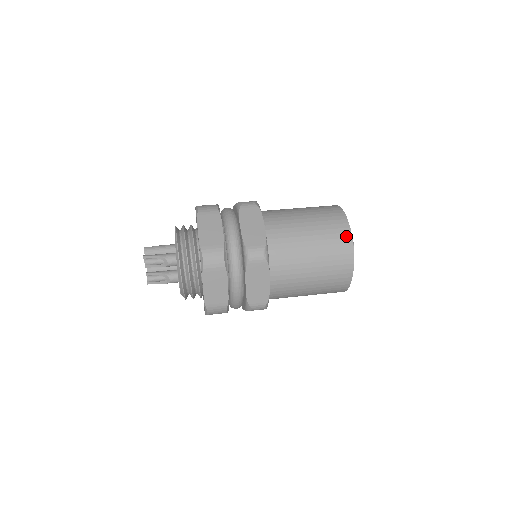
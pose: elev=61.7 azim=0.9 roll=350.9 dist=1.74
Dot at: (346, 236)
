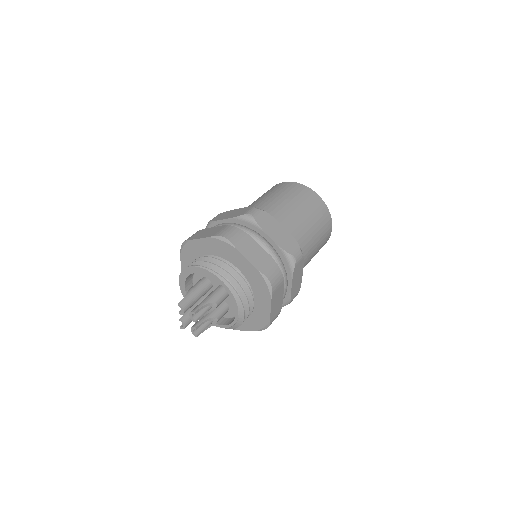
Dot at: (323, 206)
